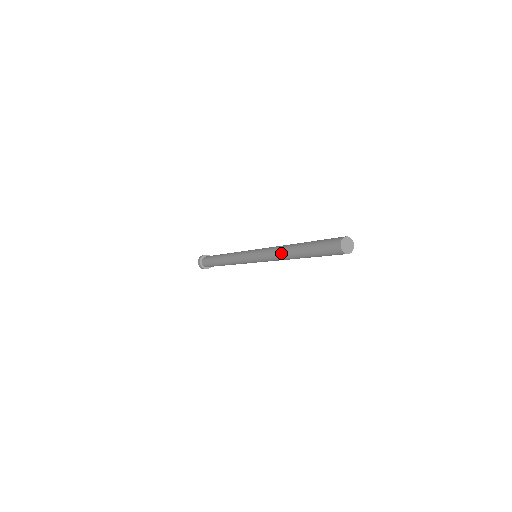
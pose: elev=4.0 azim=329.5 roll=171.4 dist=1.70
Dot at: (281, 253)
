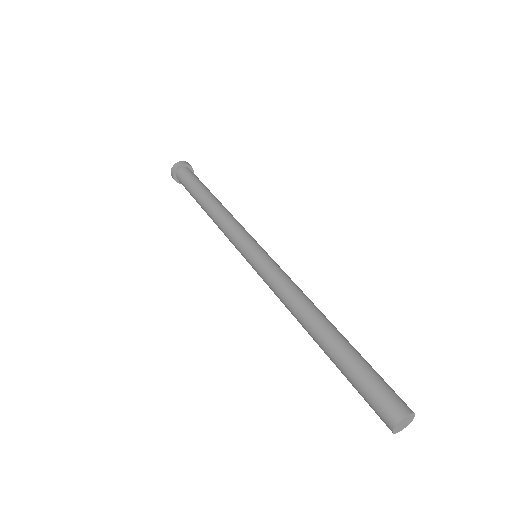
Dot at: occluded
